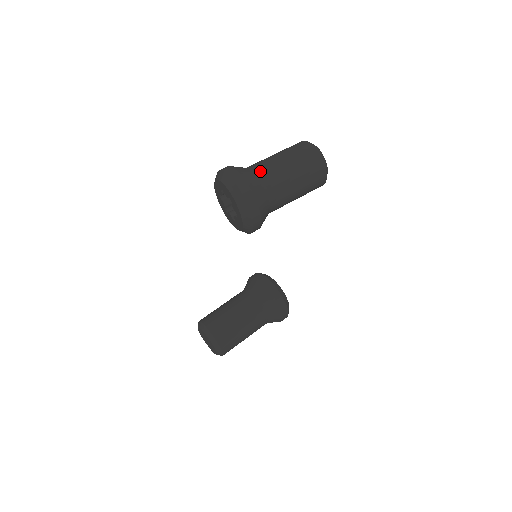
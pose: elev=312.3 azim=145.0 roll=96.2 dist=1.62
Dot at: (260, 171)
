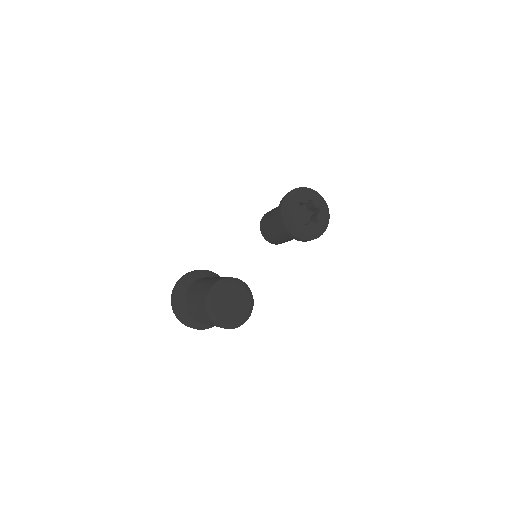
Dot at: (194, 318)
